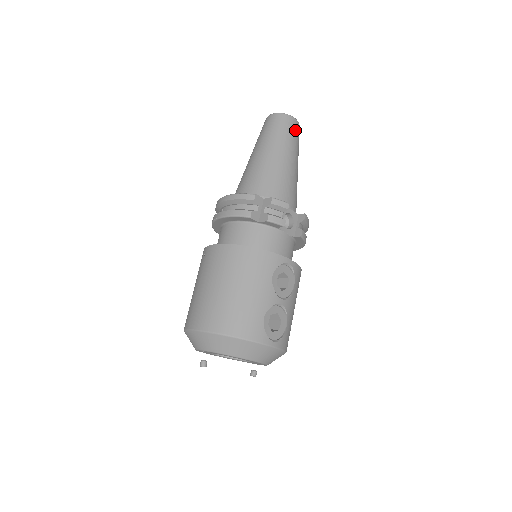
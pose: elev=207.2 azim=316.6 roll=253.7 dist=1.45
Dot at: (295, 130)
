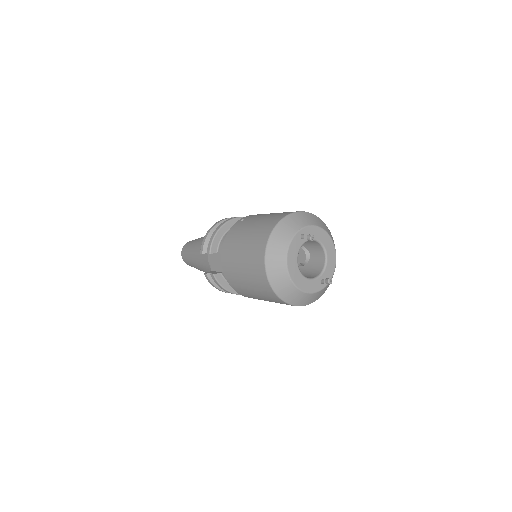
Dot at: occluded
